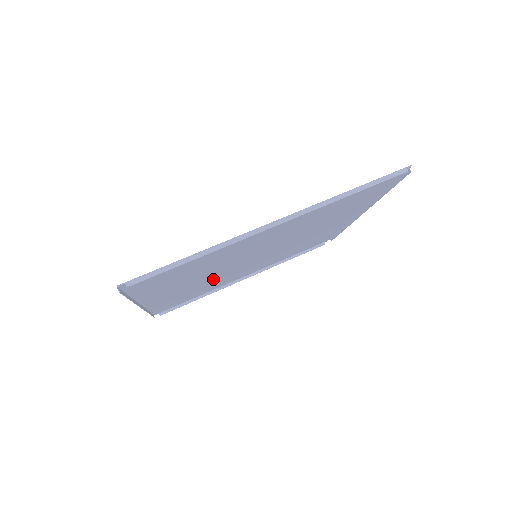
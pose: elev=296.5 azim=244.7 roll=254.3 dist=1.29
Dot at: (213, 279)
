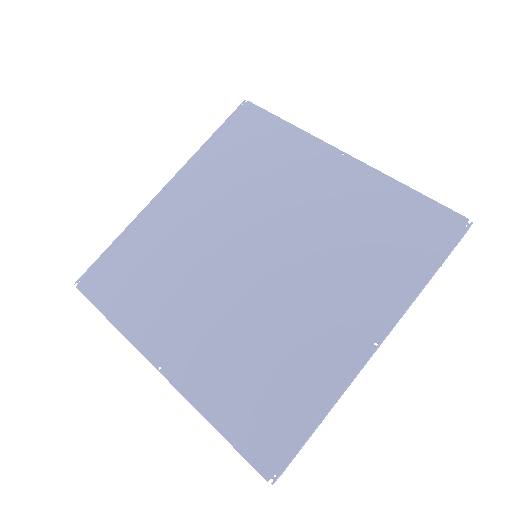
Dot at: (192, 274)
